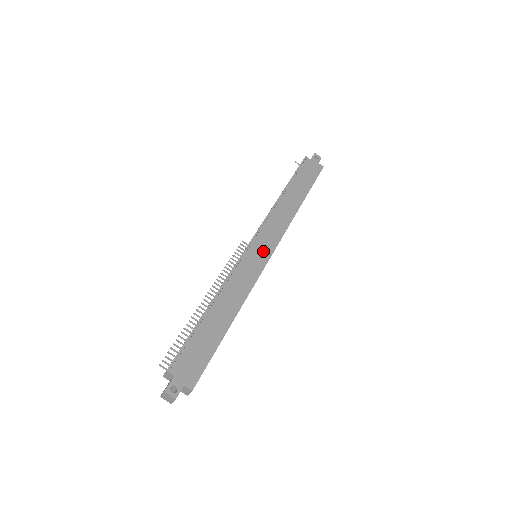
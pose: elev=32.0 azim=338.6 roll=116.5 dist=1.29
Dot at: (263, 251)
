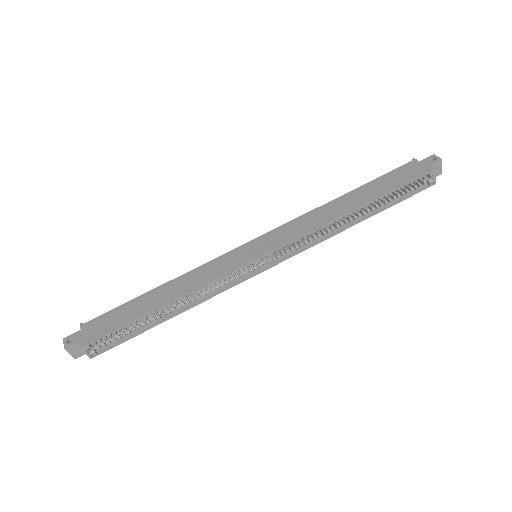
Dot at: (259, 249)
